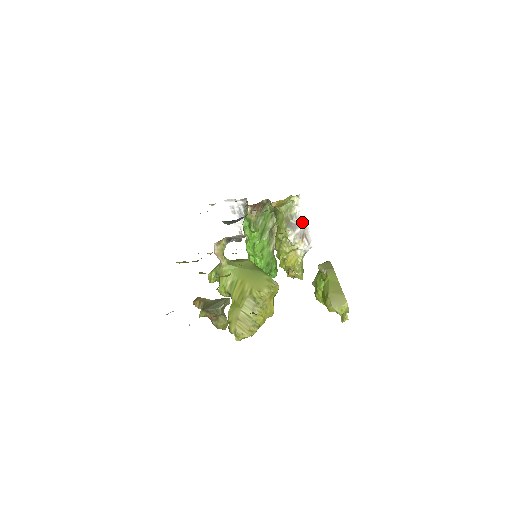
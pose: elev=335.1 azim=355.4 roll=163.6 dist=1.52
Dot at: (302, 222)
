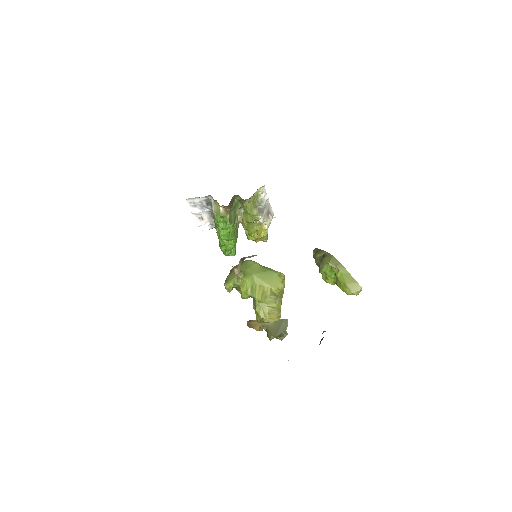
Dot at: (266, 203)
